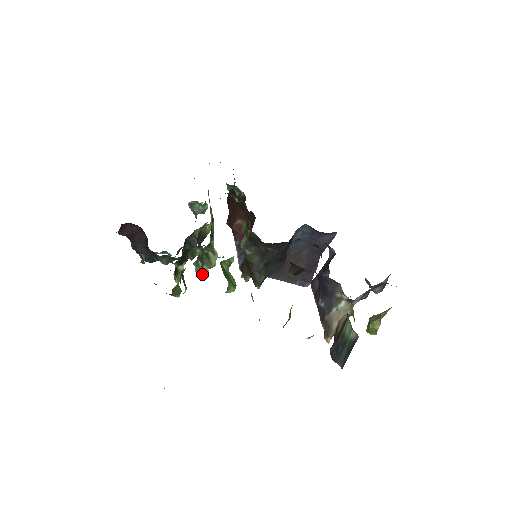
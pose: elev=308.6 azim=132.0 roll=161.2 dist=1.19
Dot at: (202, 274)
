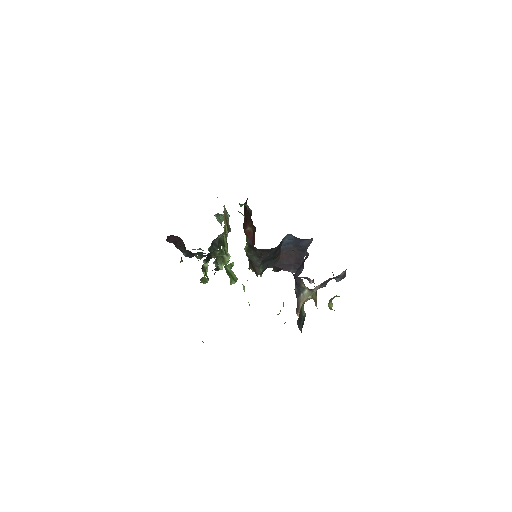
Dot at: occluded
